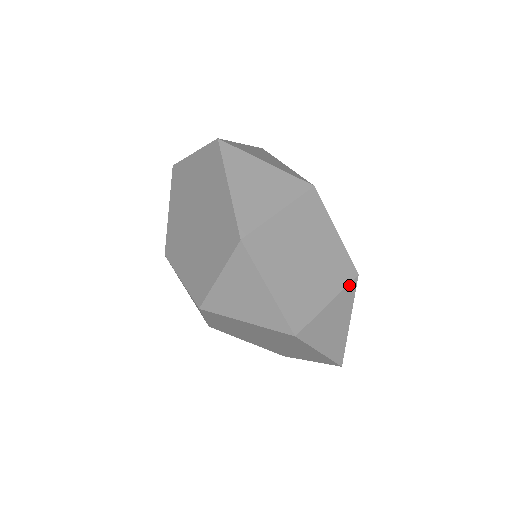
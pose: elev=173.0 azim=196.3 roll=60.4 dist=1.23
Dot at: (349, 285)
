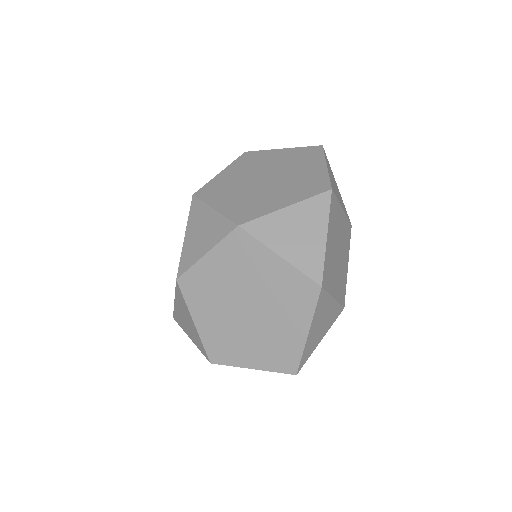
Dot at: (340, 306)
